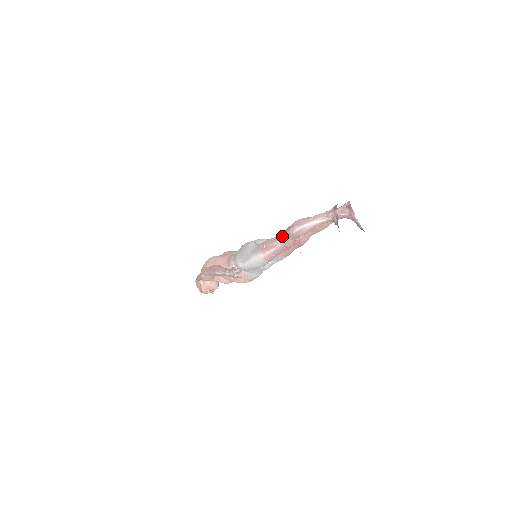
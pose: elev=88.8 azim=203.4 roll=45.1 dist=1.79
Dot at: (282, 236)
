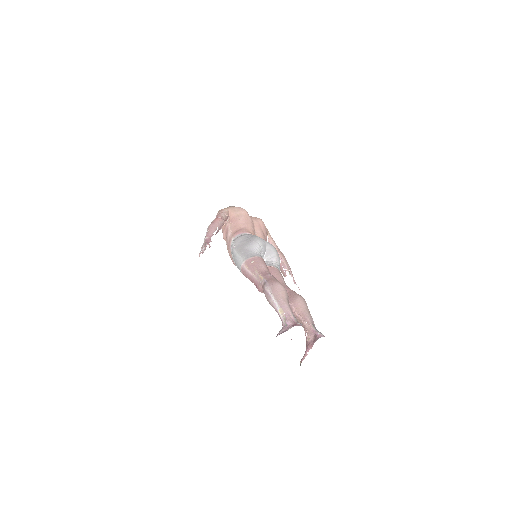
Dot at: (263, 276)
